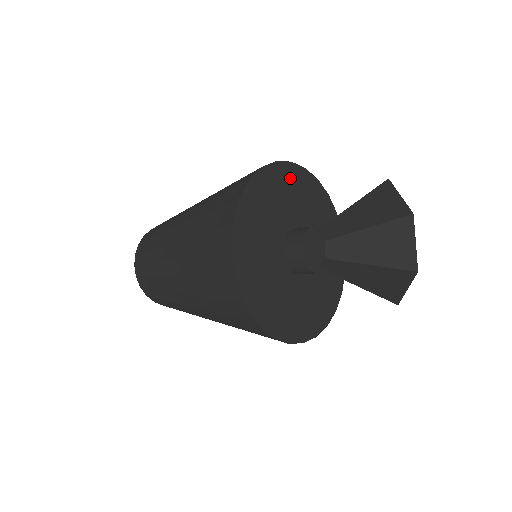
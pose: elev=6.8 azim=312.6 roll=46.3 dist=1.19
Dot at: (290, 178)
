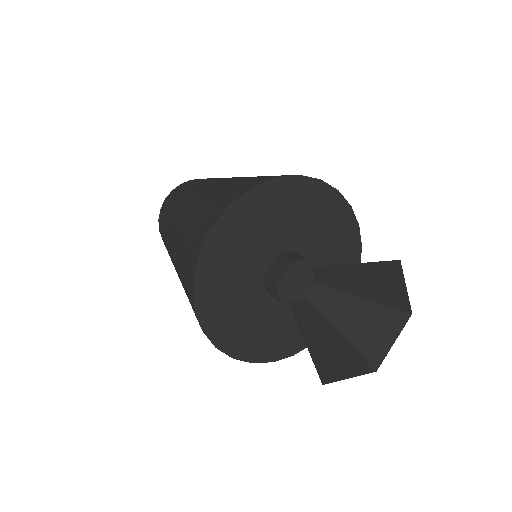
Dot at: (255, 208)
